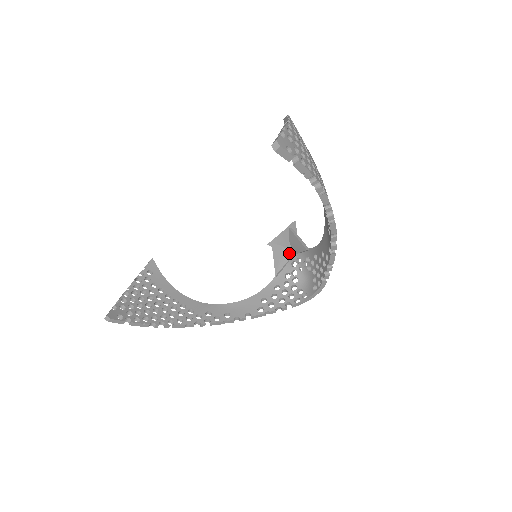
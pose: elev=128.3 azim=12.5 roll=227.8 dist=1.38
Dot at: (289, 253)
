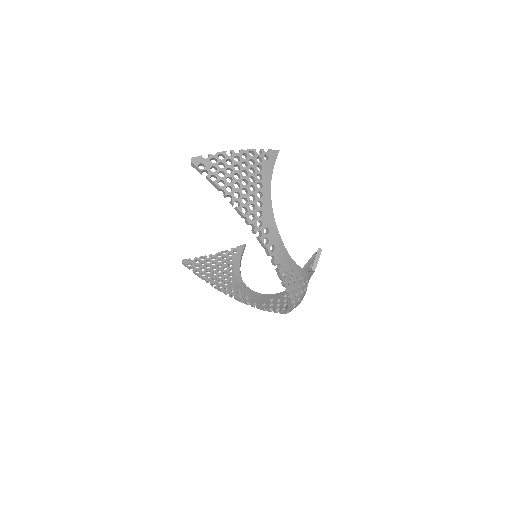
Dot at: occluded
